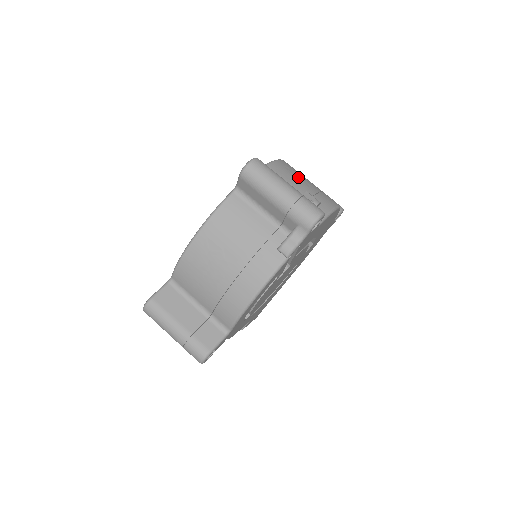
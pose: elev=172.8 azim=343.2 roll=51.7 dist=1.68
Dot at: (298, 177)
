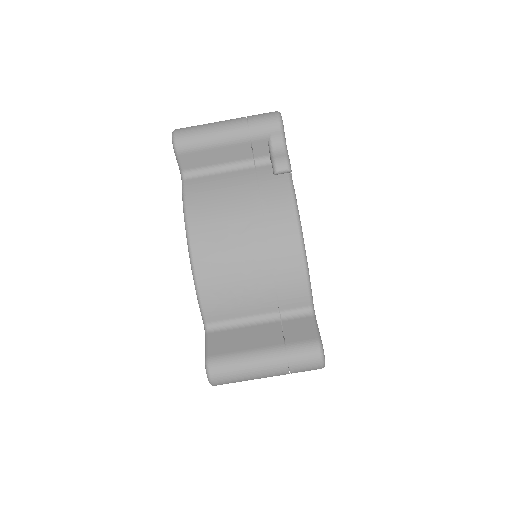
Dot at: occluded
